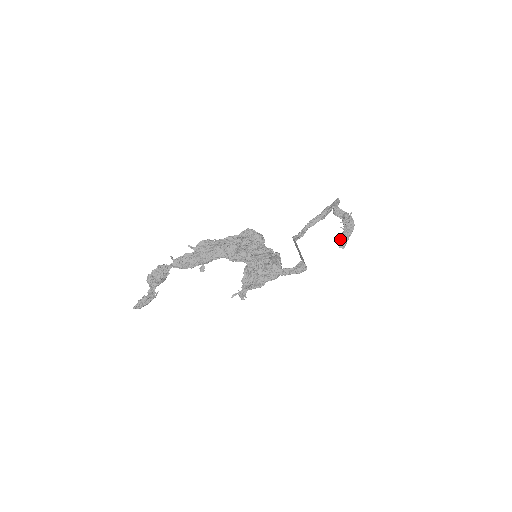
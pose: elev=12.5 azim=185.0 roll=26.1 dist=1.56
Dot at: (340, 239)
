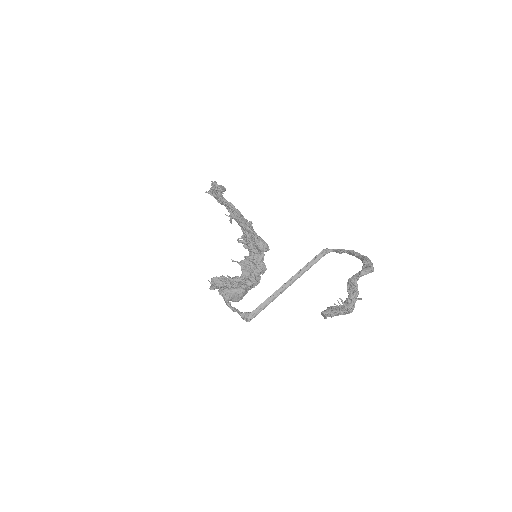
Dot at: (325, 311)
